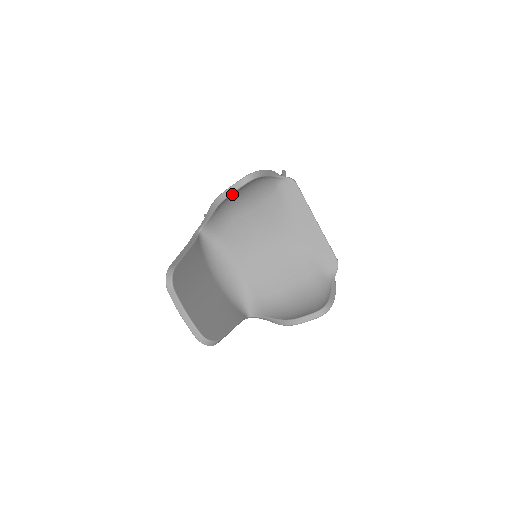
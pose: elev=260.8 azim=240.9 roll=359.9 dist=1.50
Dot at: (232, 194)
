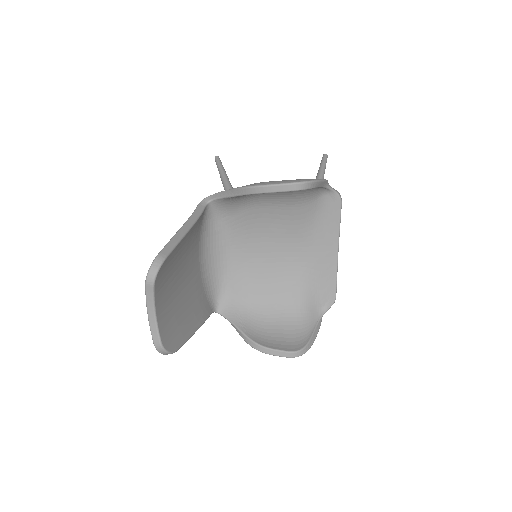
Dot at: occluded
